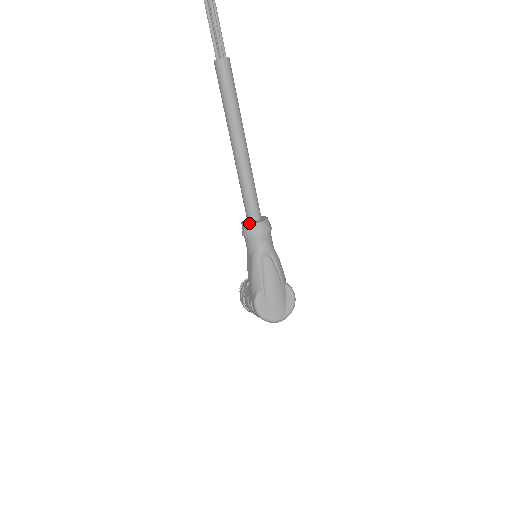
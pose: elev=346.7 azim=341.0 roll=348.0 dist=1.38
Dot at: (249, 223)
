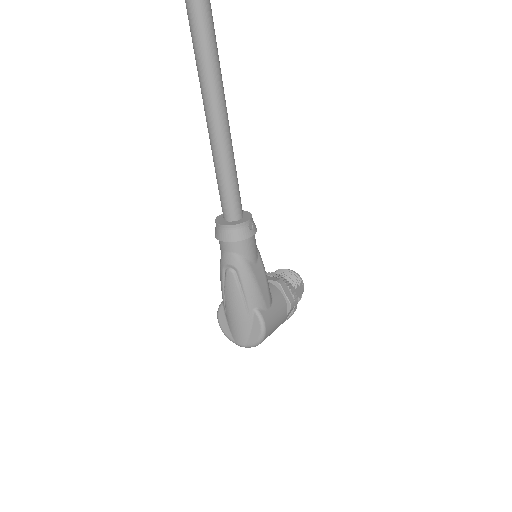
Dot at: (218, 220)
